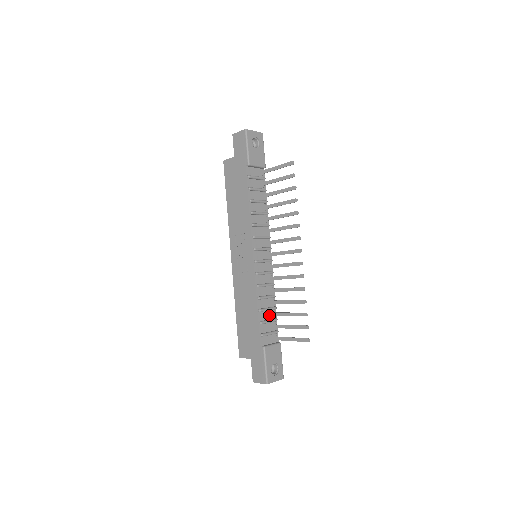
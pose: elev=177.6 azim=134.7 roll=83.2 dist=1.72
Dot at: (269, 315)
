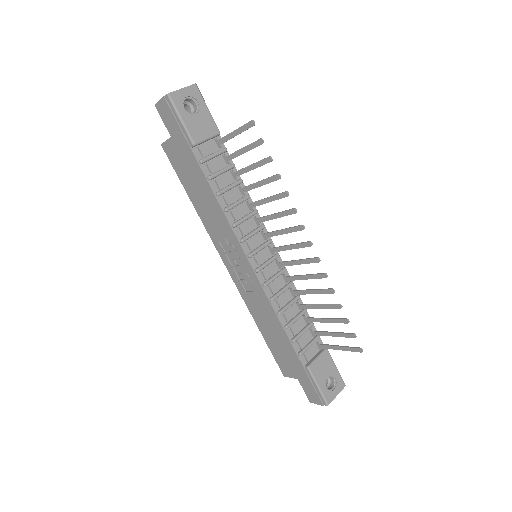
Dot at: (300, 324)
